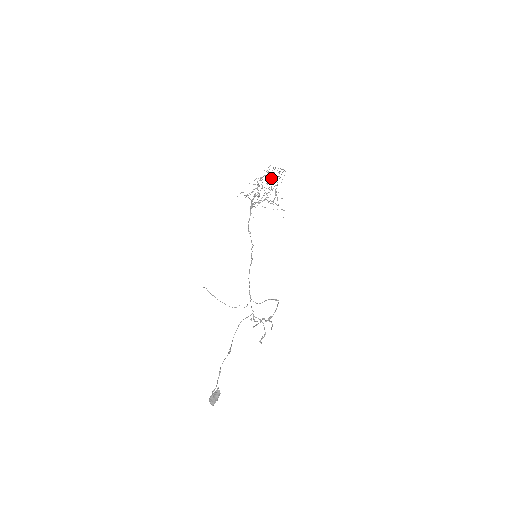
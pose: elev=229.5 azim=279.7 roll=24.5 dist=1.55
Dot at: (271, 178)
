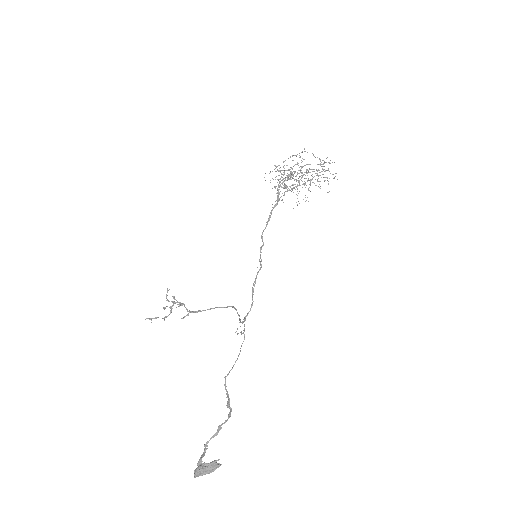
Dot at: occluded
